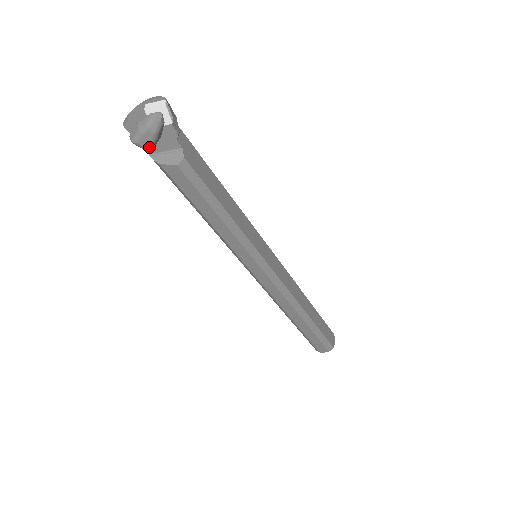
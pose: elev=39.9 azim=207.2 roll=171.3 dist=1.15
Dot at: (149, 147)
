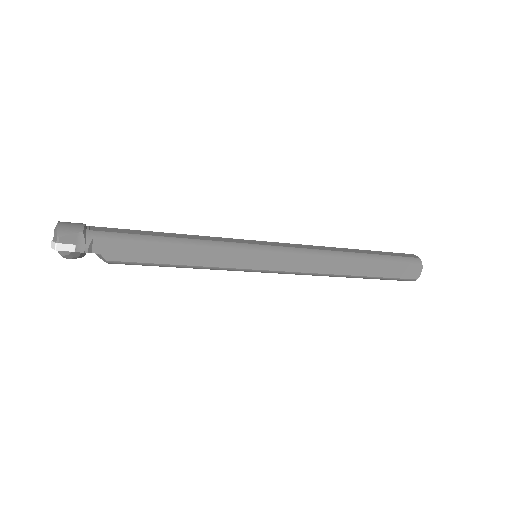
Dot at: (80, 257)
